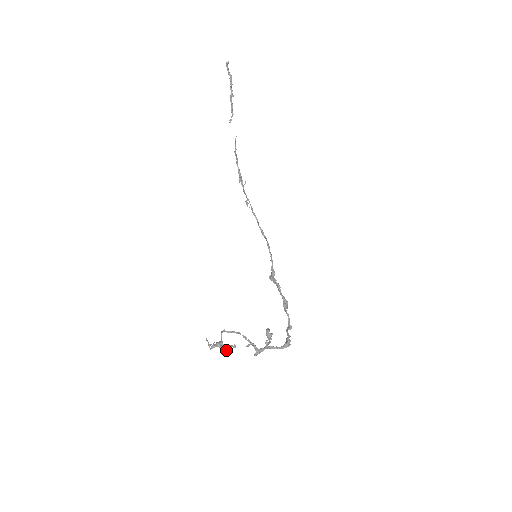
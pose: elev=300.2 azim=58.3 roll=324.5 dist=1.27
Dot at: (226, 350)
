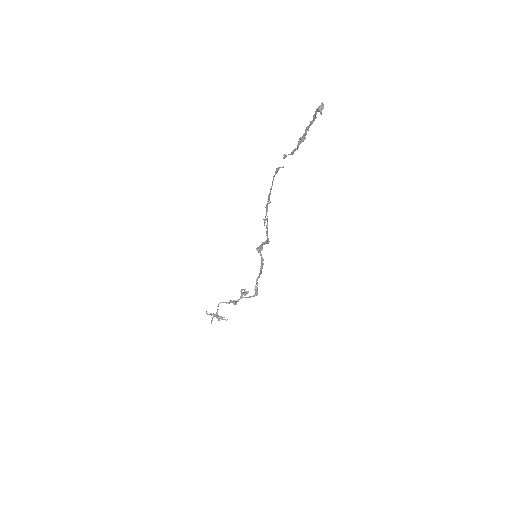
Dot at: occluded
